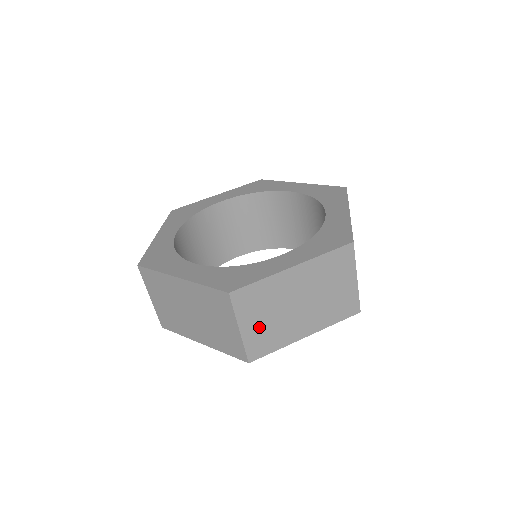
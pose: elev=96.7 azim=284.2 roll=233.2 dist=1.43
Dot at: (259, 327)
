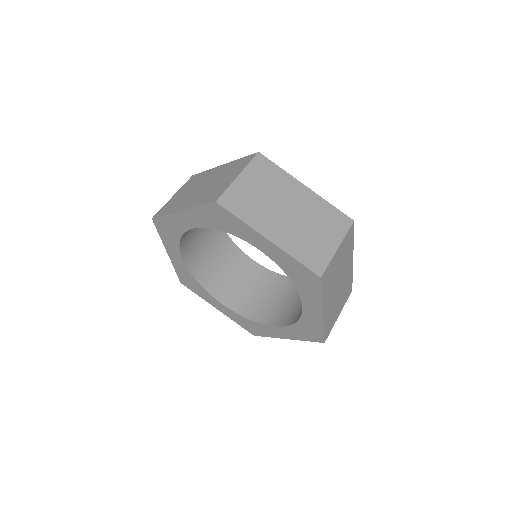
Dot at: (250, 190)
